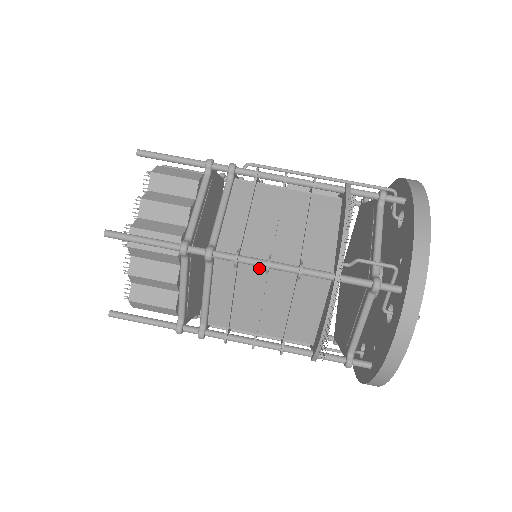
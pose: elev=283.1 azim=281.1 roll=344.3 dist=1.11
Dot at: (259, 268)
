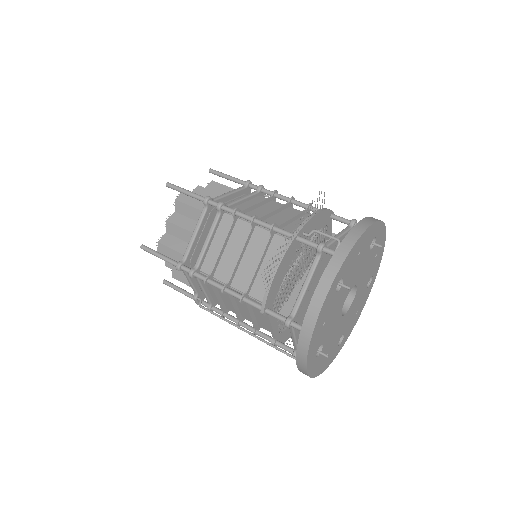
Dot at: (248, 227)
